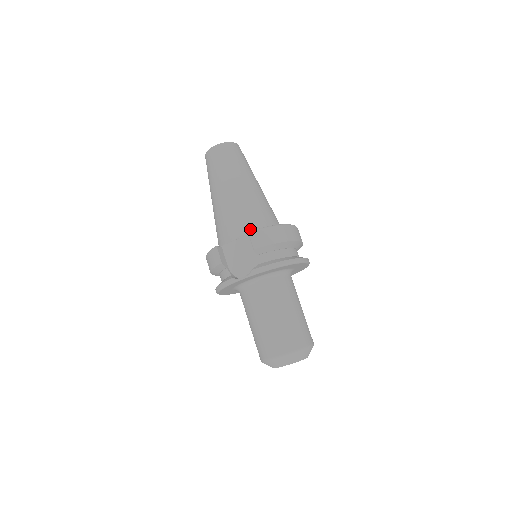
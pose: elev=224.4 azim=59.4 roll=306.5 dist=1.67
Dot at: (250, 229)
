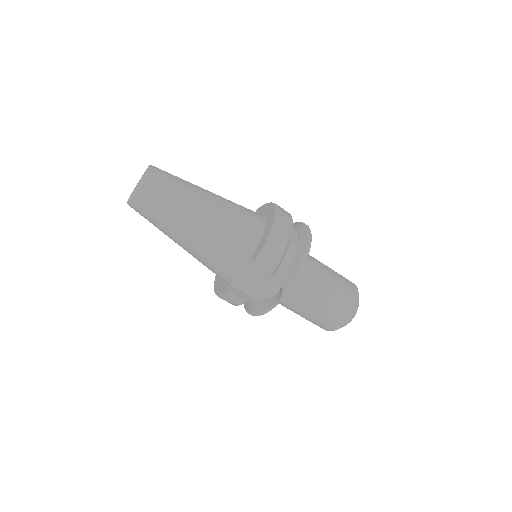
Dot at: (246, 254)
